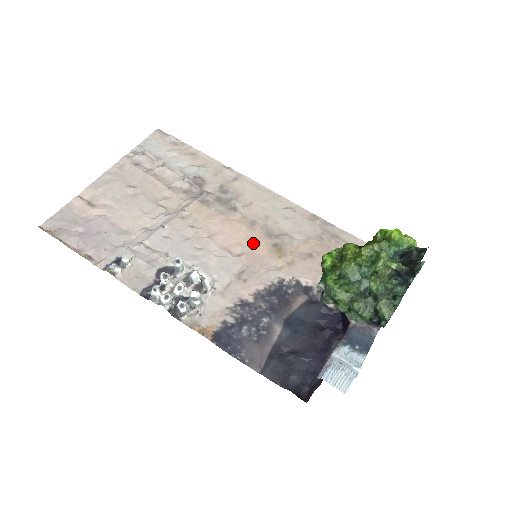
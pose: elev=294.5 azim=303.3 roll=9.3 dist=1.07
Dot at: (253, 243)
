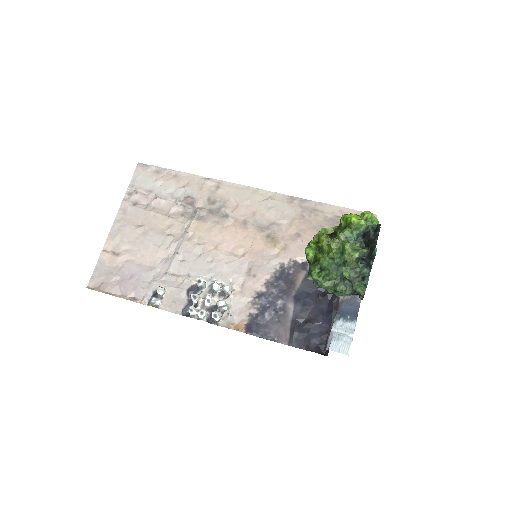
Dot at: (250, 241)
